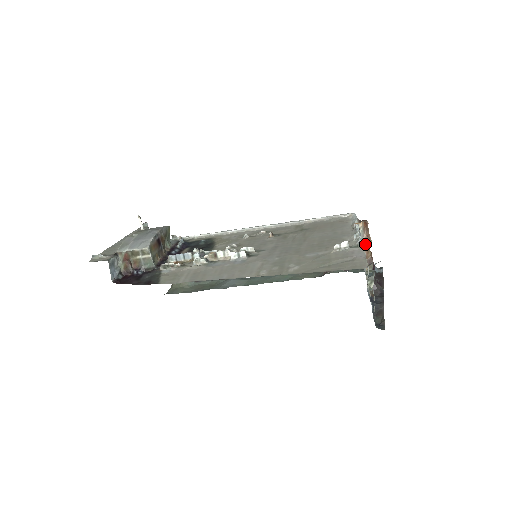
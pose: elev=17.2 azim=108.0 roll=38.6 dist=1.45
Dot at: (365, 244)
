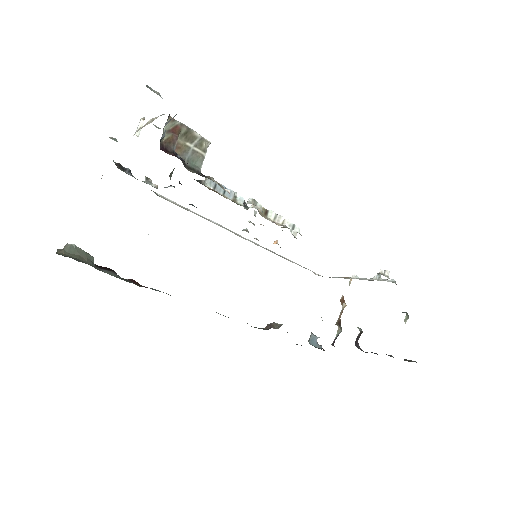
Dot at: occluded
